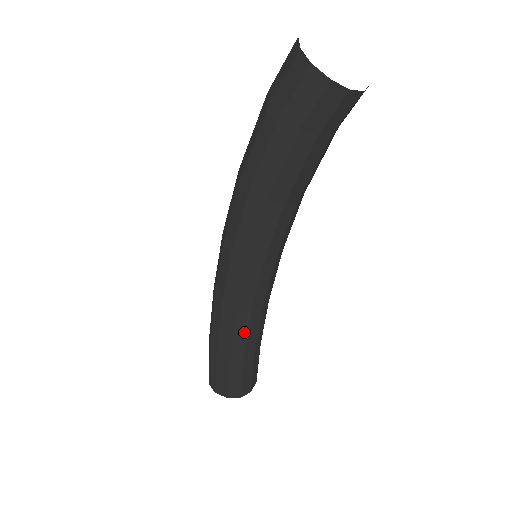
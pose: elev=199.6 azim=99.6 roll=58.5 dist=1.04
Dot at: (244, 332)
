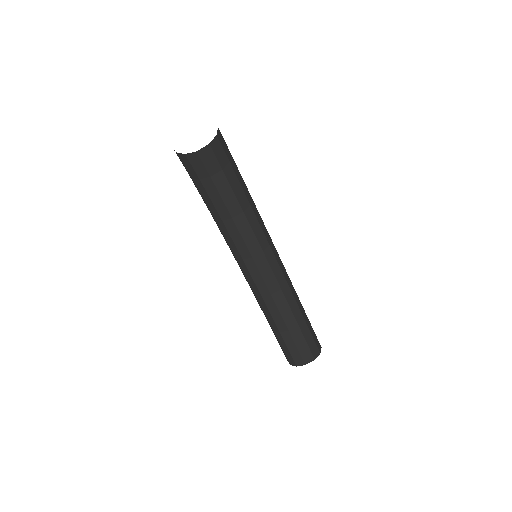
Dot at: (267, 311)
